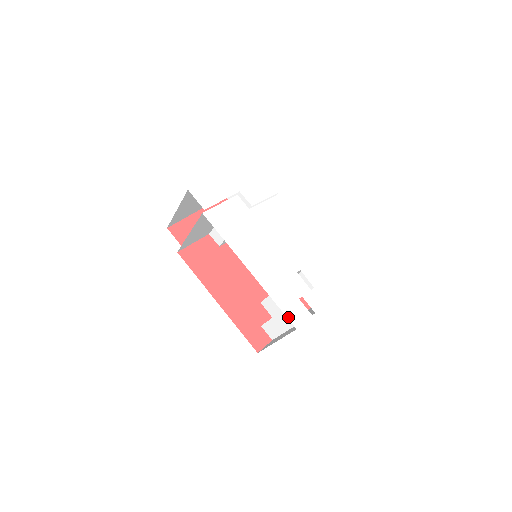
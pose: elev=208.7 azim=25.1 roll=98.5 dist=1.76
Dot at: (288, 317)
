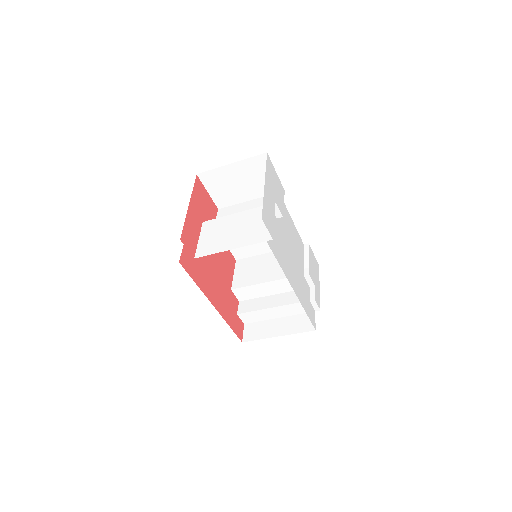
Dot at: (312, 322)
